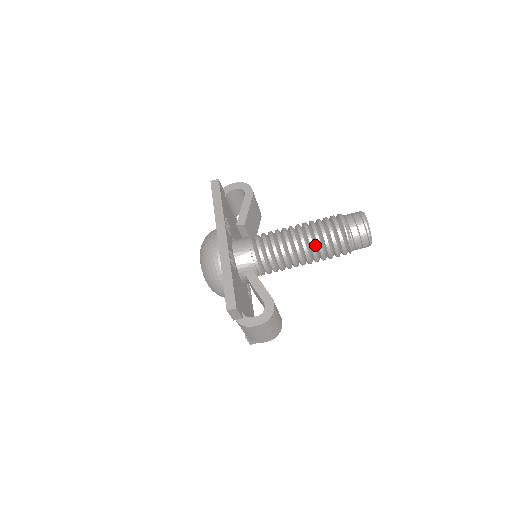
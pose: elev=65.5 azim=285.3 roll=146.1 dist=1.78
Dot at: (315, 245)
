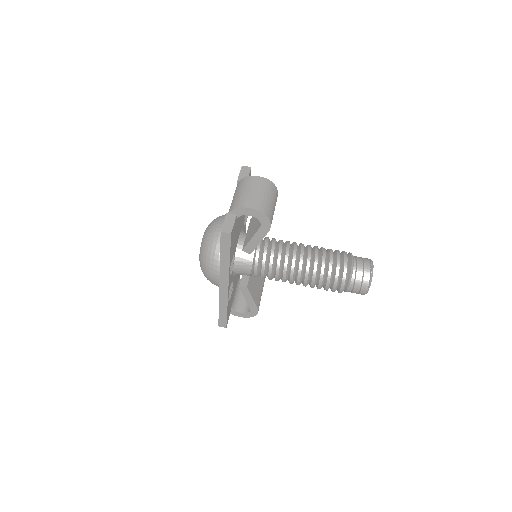
Dot at: occluded
